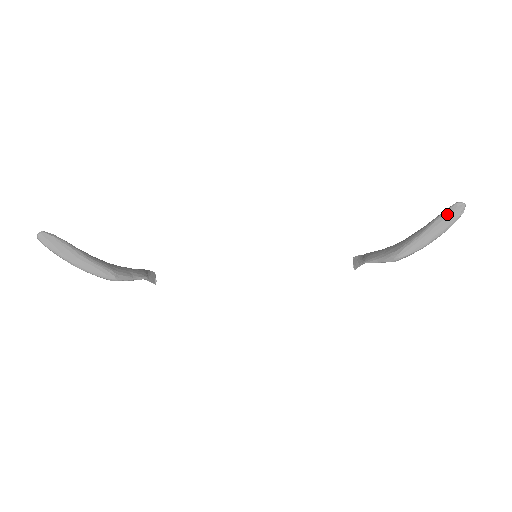
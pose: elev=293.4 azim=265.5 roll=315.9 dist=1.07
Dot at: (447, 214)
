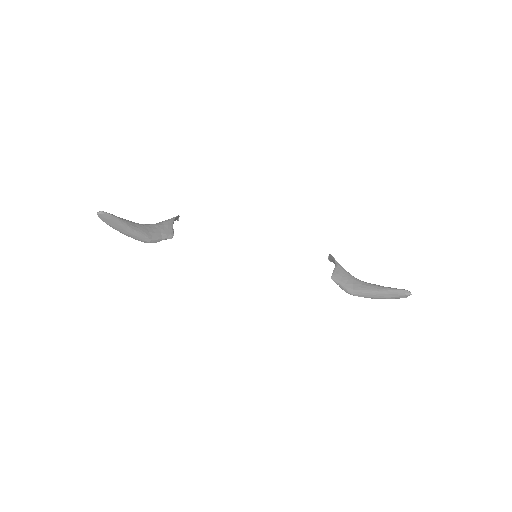
Dot at: (396, 293)
